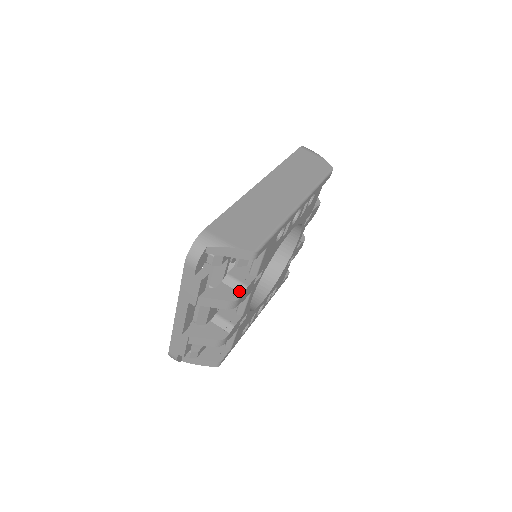
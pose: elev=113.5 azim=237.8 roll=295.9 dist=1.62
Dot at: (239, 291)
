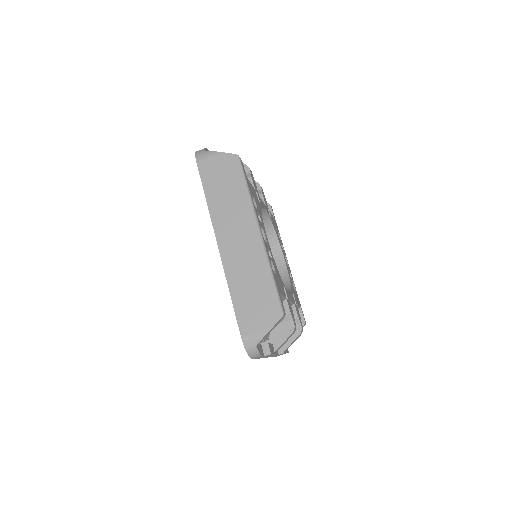
Dot at: (289, 320)
